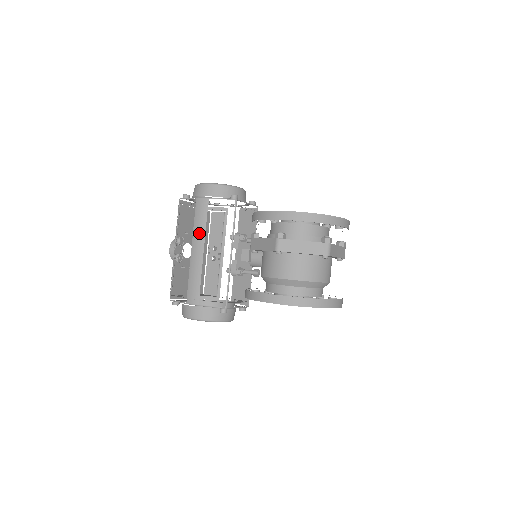
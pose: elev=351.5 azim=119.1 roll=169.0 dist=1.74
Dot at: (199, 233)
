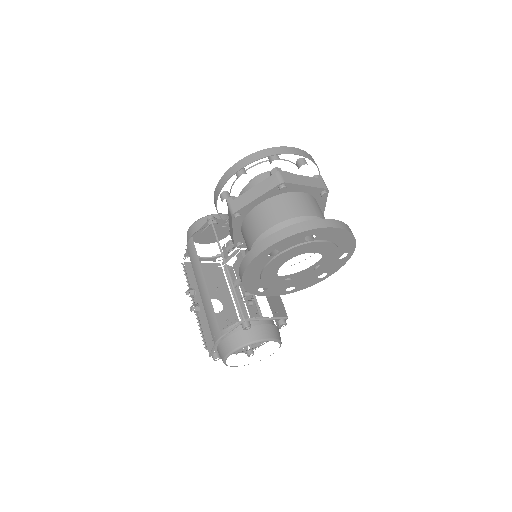
Dot at: (197, 271)
